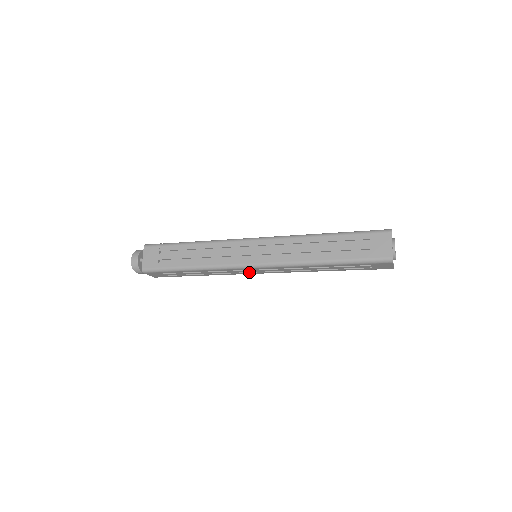
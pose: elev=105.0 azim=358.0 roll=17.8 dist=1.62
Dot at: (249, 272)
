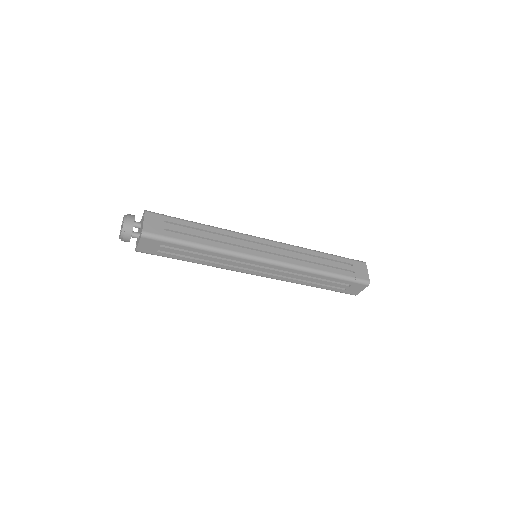
Dot at: (246, 269)
